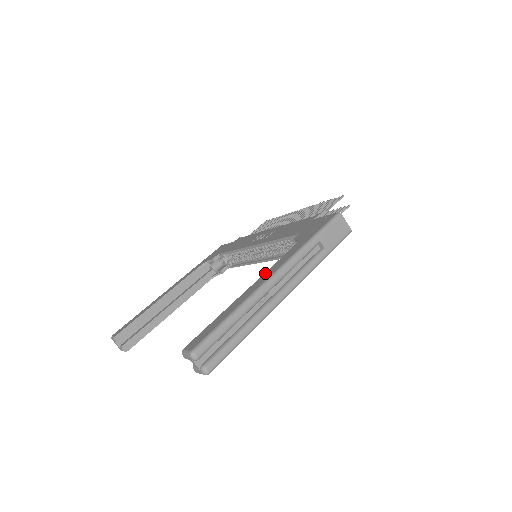
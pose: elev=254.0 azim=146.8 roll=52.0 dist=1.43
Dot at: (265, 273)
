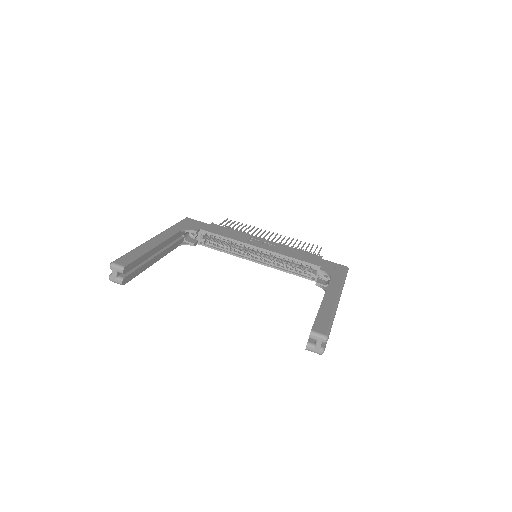
Dot at: (327, 291)
